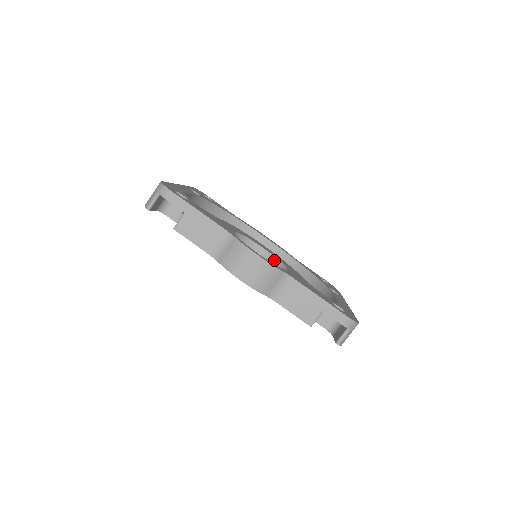
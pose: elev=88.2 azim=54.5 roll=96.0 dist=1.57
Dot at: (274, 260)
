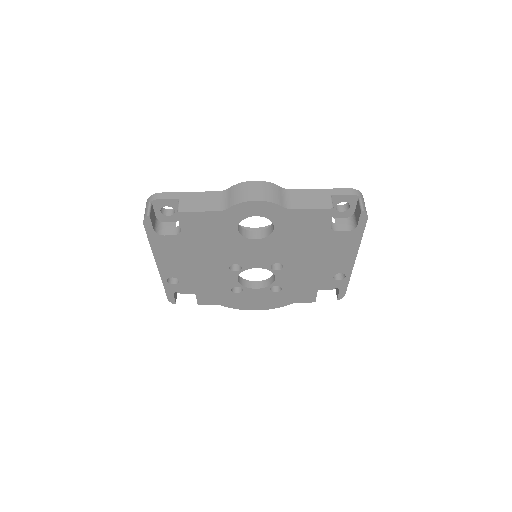
Dot at: occluded
